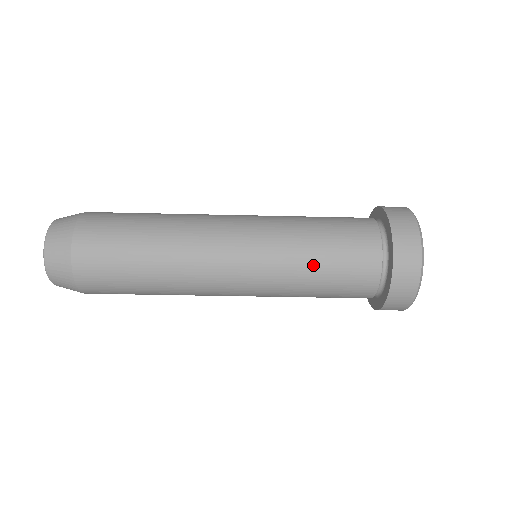
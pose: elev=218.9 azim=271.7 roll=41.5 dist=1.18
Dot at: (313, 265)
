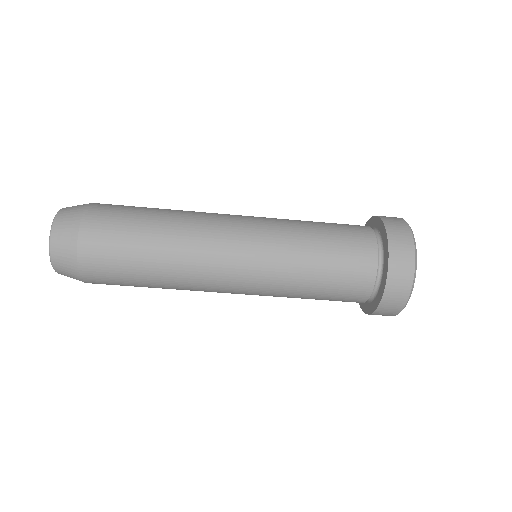
Dot at: (313, 256)
